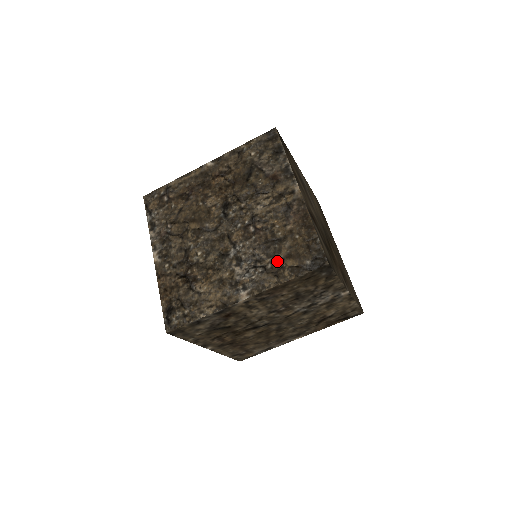
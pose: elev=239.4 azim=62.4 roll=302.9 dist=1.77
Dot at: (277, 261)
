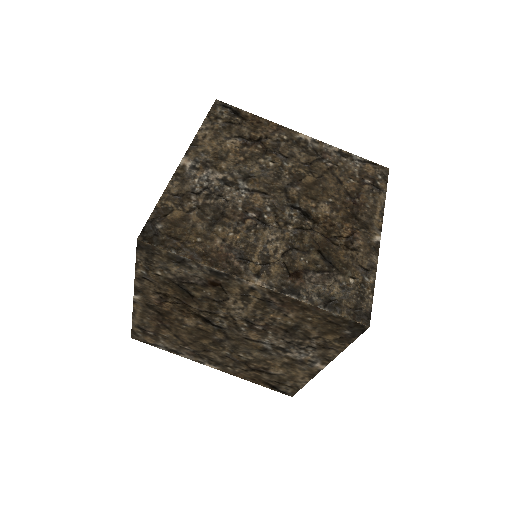
Dot at: (316, 340)
